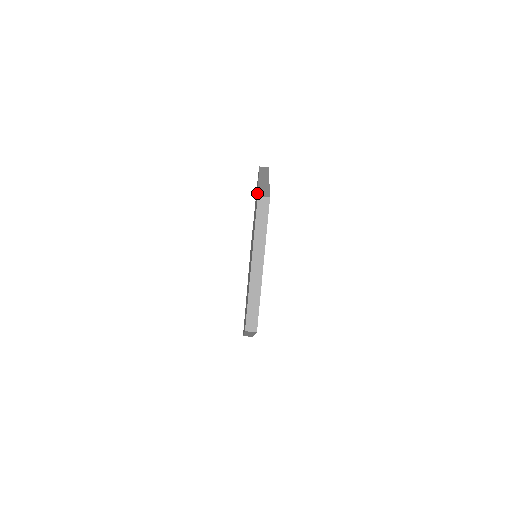
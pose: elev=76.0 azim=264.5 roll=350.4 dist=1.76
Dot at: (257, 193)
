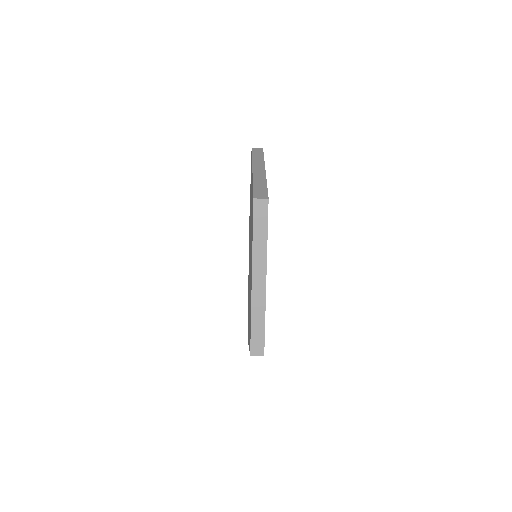
Dot at: occluded
